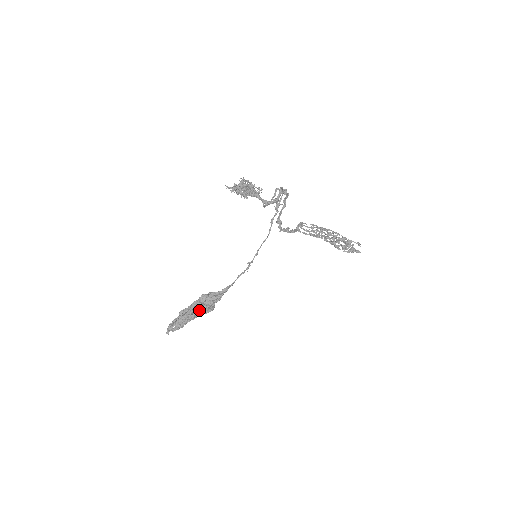
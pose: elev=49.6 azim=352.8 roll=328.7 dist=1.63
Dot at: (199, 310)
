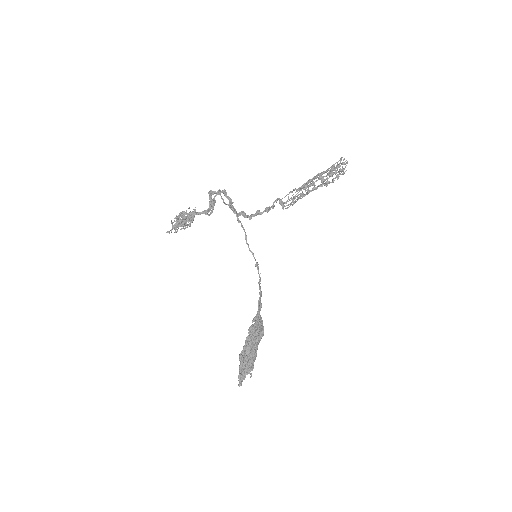
Dot at: occluded
